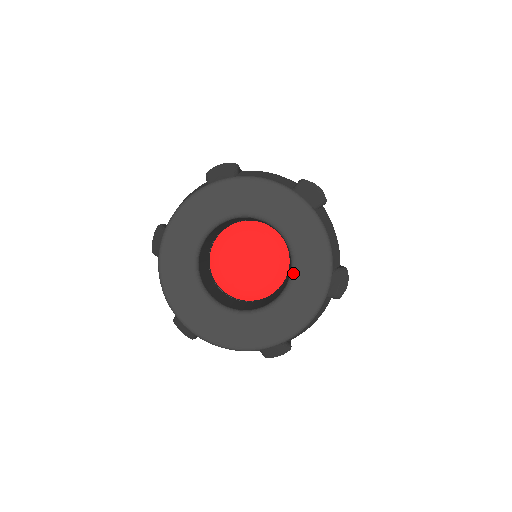
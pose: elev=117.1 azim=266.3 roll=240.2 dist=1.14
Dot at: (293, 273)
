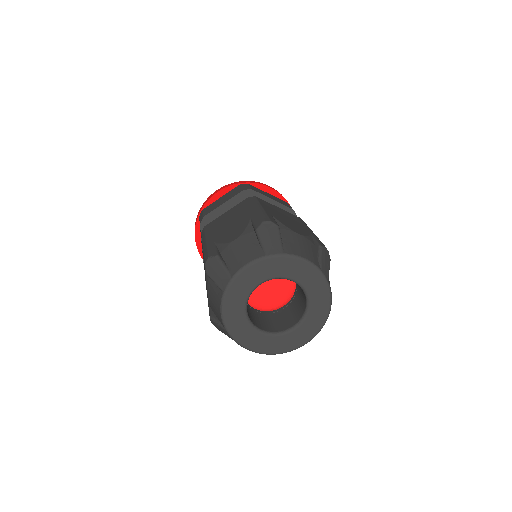
Dot at: (303, 289)
